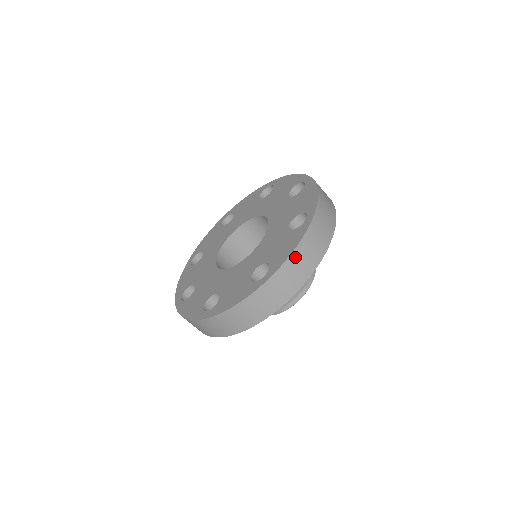
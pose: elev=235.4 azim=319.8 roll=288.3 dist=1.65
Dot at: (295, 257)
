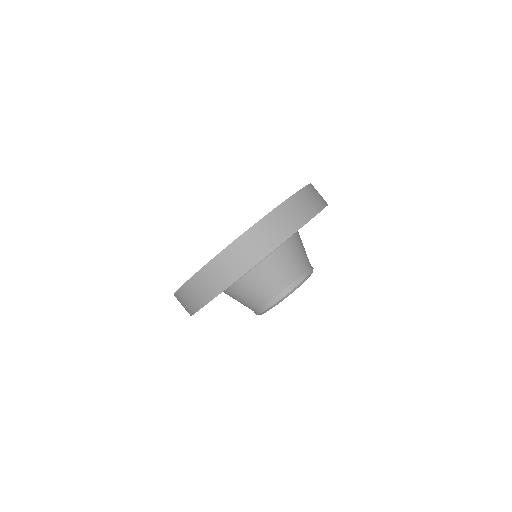
Dot at: (235, 247)
